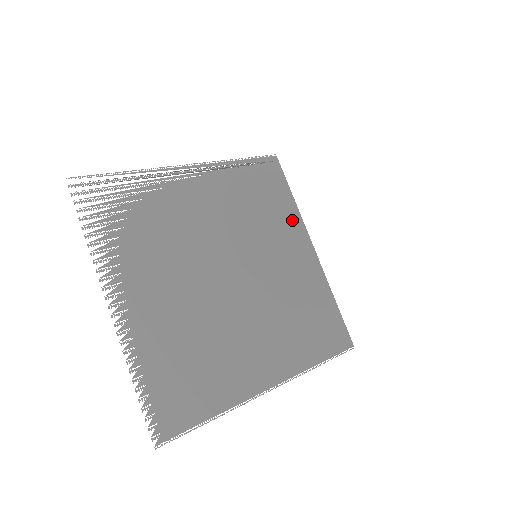
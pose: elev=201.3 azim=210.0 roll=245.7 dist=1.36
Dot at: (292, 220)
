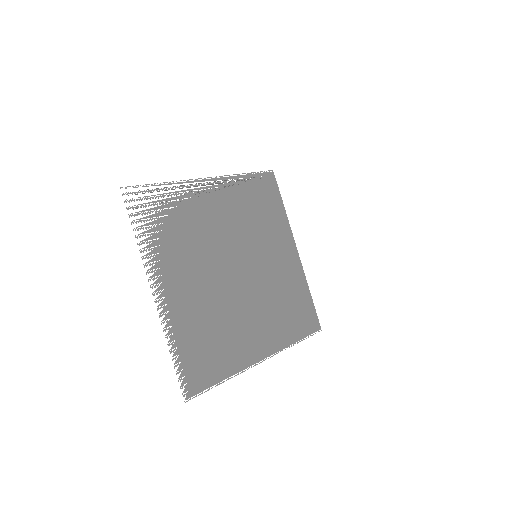
Dot at: (283, 227)
